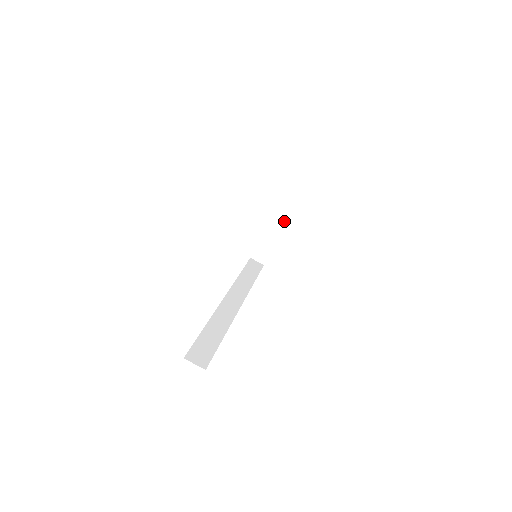
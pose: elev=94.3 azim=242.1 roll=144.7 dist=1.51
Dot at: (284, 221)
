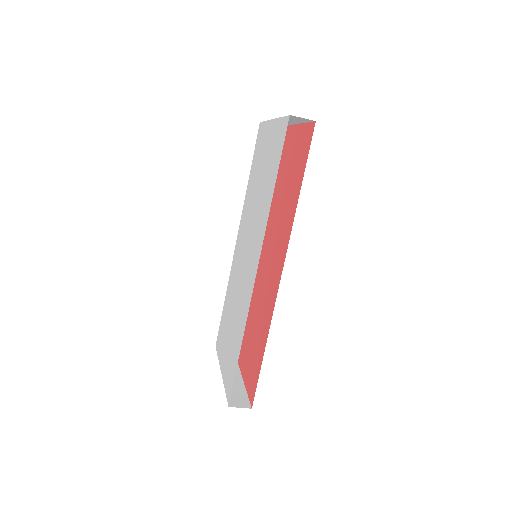
Dot at: (294, 123)
